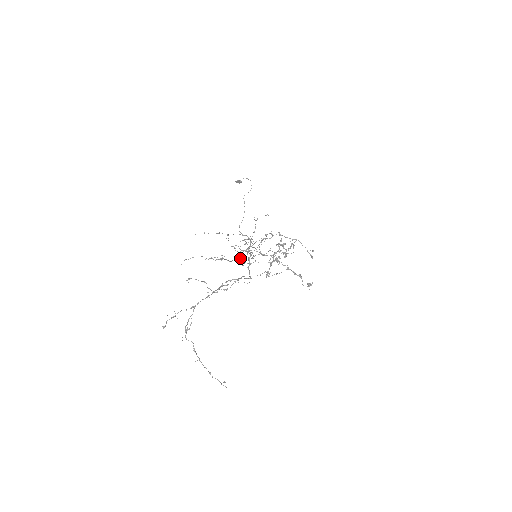
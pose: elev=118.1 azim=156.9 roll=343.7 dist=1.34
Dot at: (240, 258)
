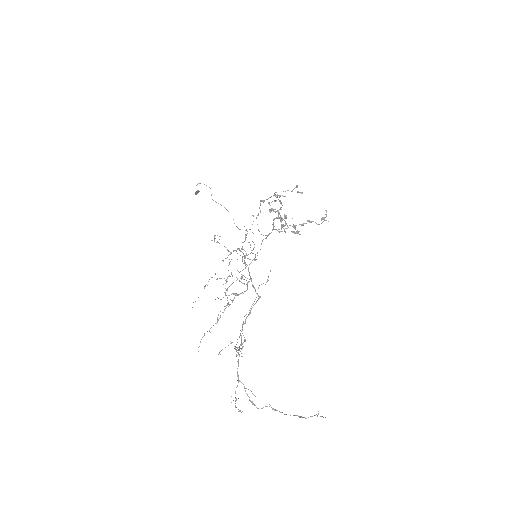
Dot at: occluded
